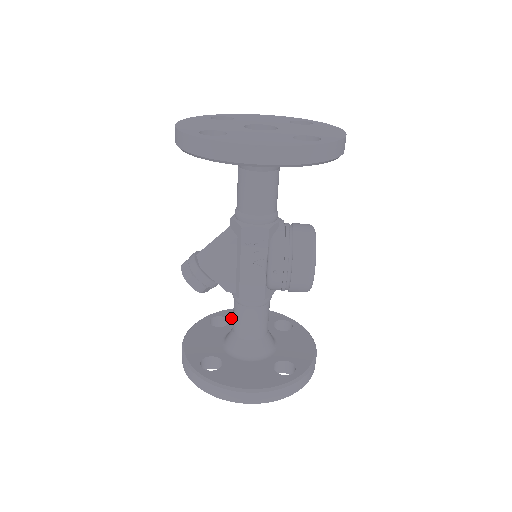
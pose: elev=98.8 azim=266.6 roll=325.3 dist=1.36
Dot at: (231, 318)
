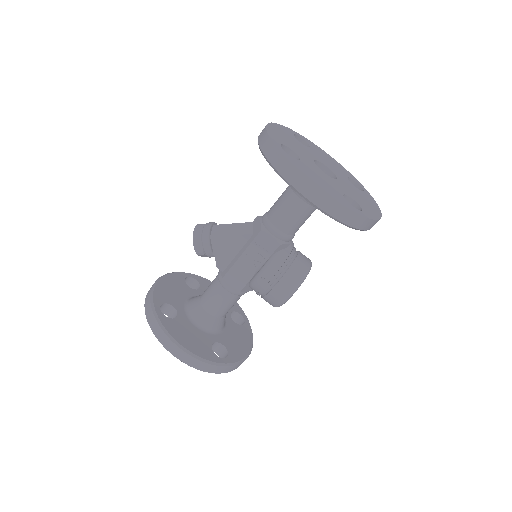
Dot at: (203, 286)
